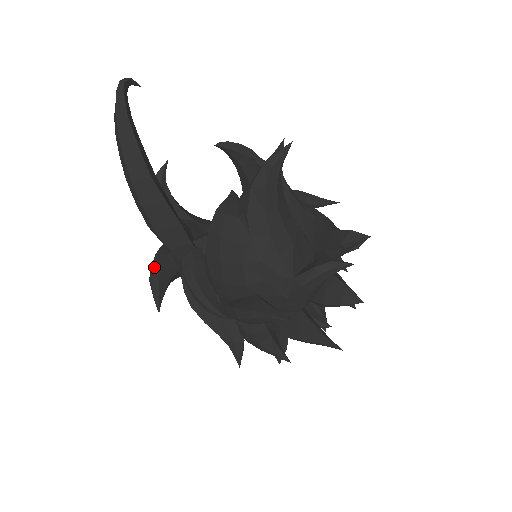
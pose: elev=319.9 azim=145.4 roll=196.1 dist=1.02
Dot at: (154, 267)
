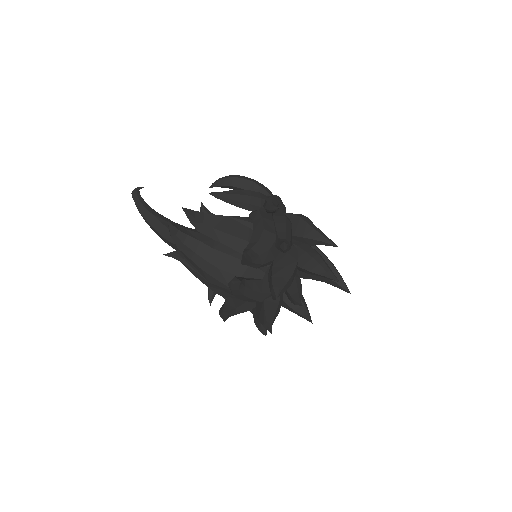
Dot at: occluded
